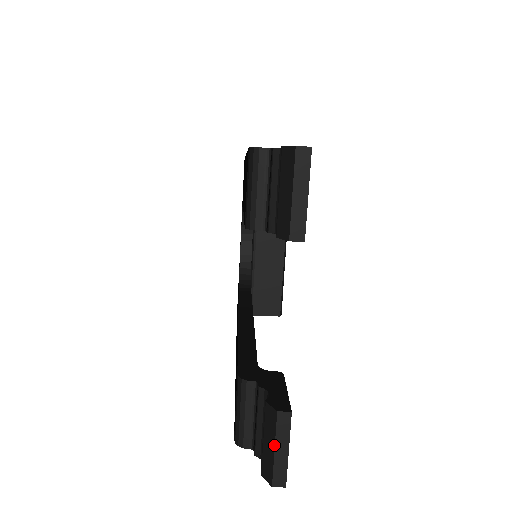
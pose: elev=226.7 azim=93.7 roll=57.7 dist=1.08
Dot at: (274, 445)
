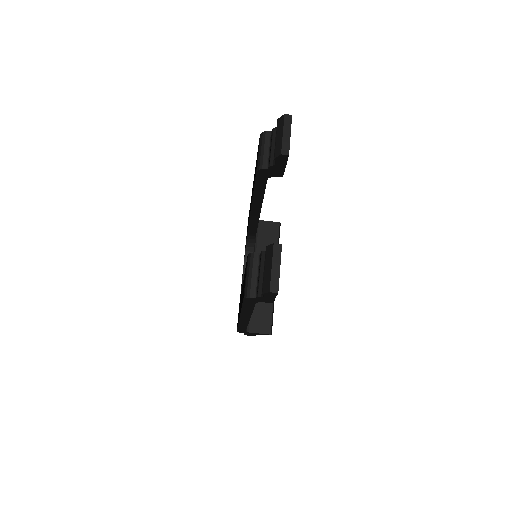
Dot at: (271, 264)
